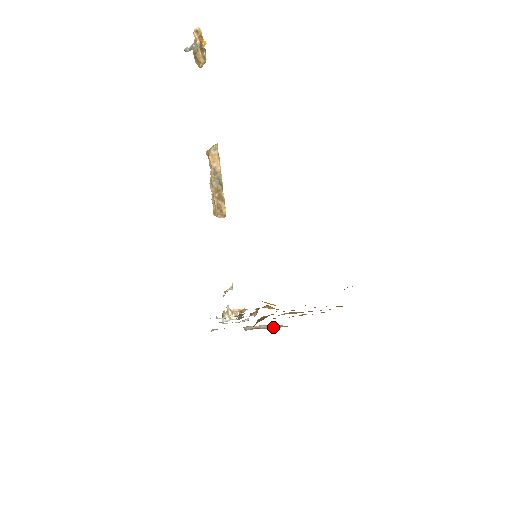
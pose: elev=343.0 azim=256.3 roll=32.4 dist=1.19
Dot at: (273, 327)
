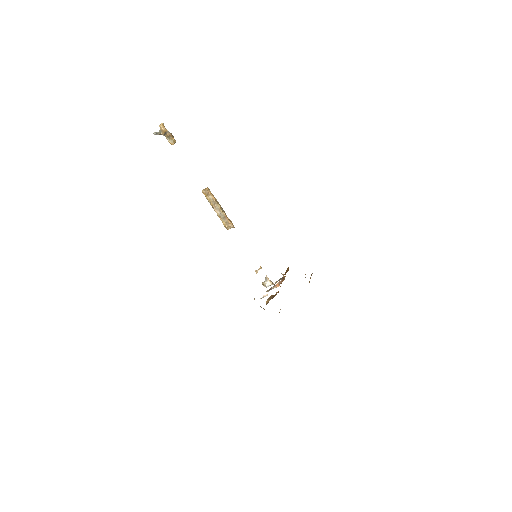
Dot at: occluded
